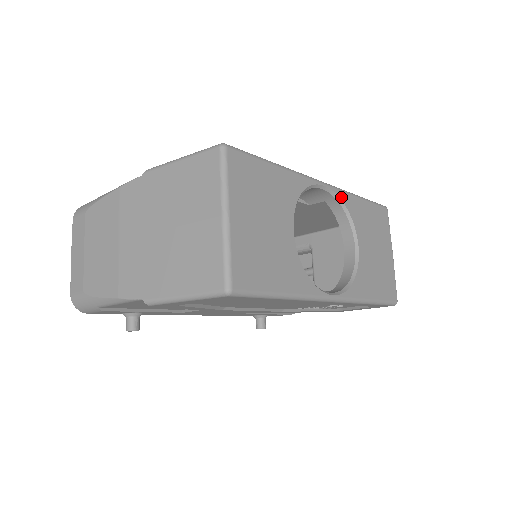
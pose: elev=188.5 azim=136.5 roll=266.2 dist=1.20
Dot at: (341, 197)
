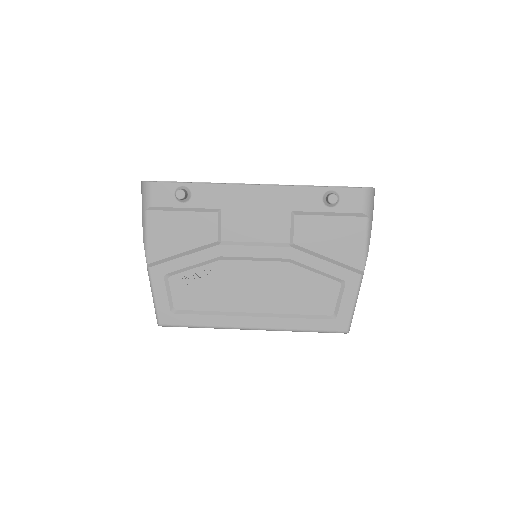
Dot at: occluded
